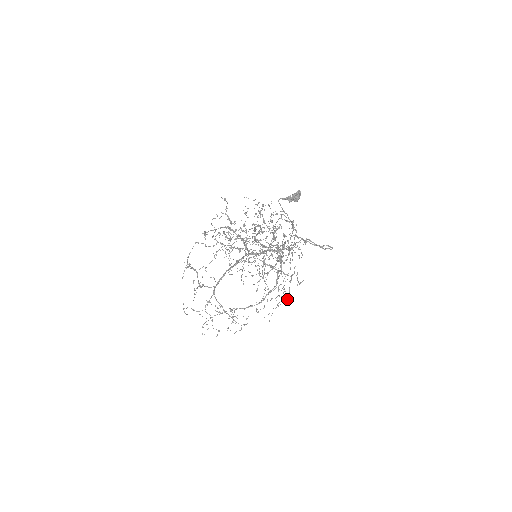
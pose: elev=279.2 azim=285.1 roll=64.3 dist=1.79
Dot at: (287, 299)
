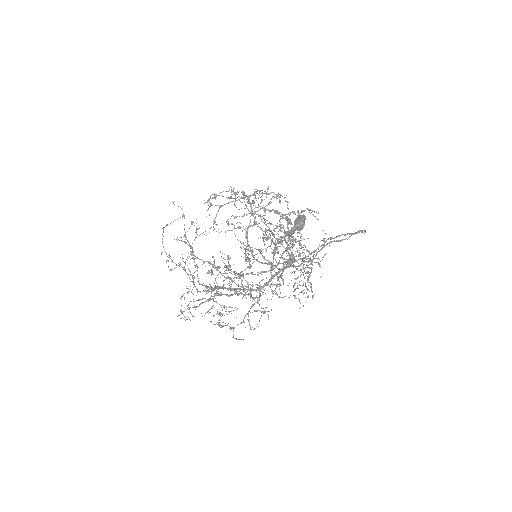
Dot at: occluded
